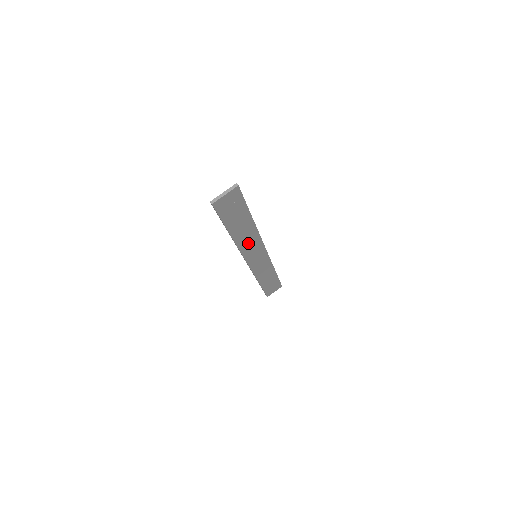
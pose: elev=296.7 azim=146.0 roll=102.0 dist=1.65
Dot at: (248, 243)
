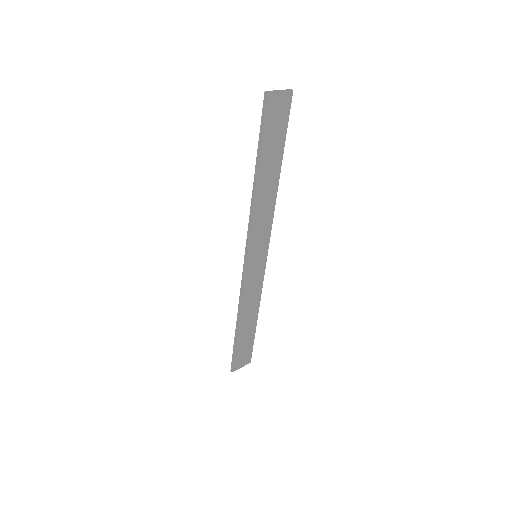
Dot at: (261, 215)
